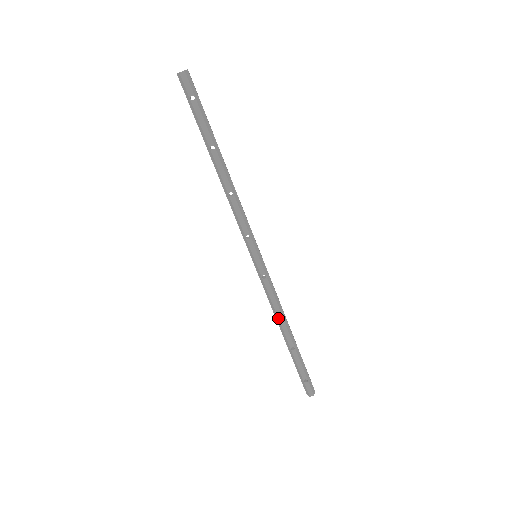
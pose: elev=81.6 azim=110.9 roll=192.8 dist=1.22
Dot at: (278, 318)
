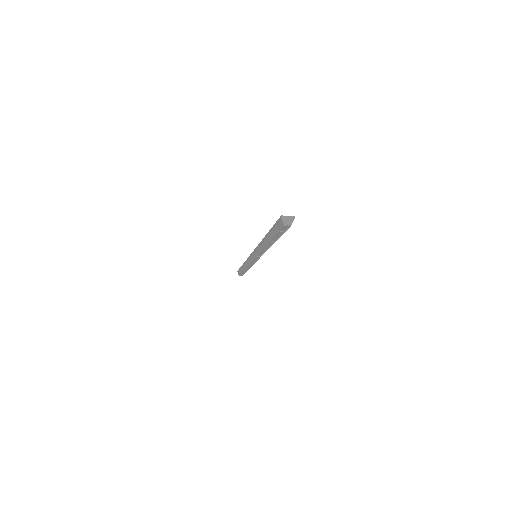
Dot at: (247, 267)
